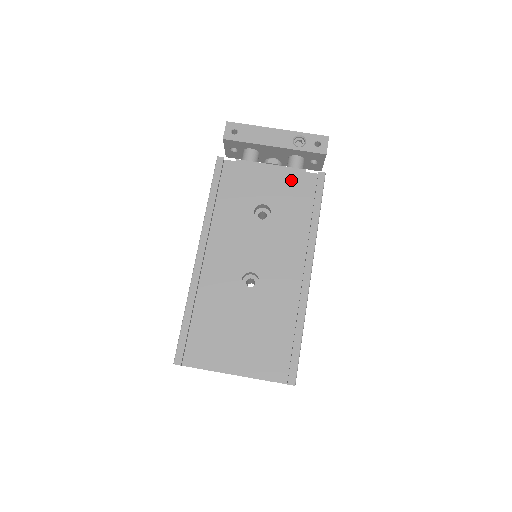
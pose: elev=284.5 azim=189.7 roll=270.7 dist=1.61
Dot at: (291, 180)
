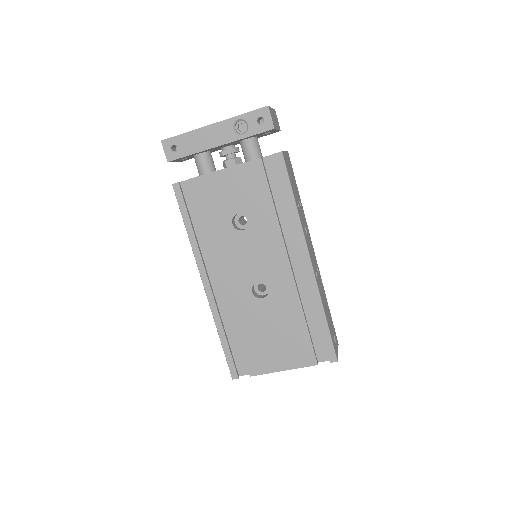
Dot at: (252, 176)
